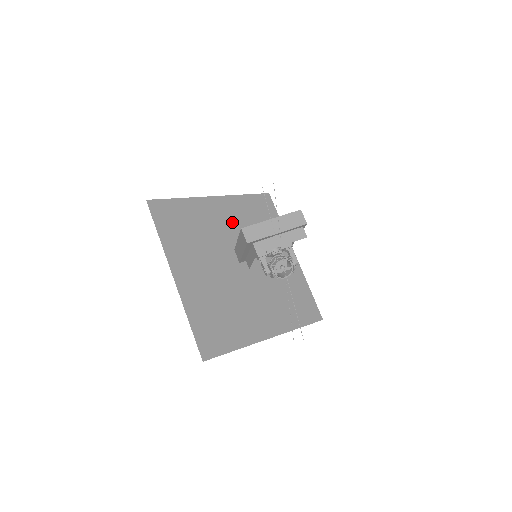
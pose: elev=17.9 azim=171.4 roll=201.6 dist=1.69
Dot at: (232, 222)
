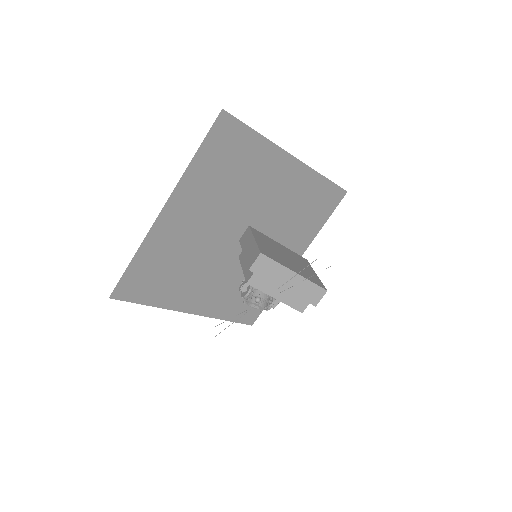
Dot at: (280, 195)
